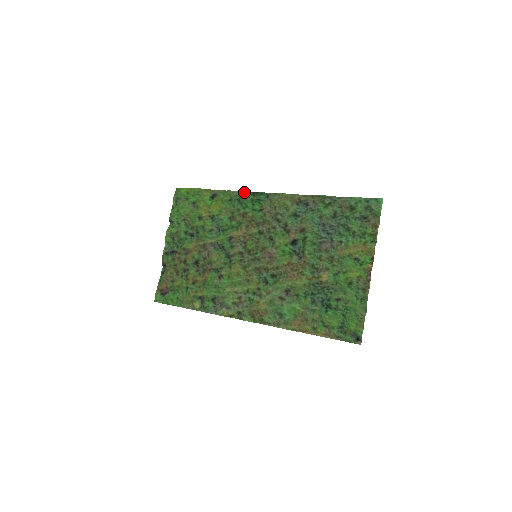
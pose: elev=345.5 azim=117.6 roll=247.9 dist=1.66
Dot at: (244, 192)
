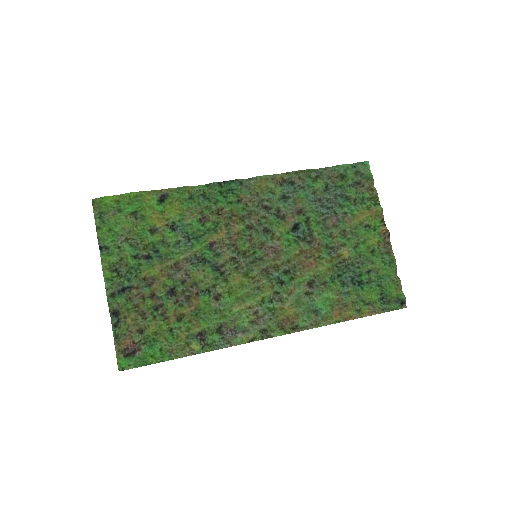
Dot at: (206, 184)
